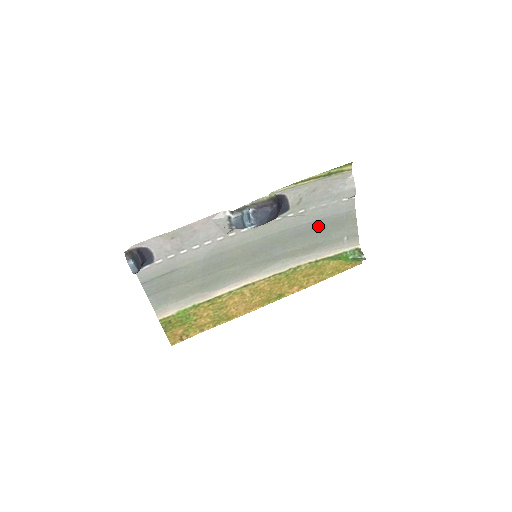
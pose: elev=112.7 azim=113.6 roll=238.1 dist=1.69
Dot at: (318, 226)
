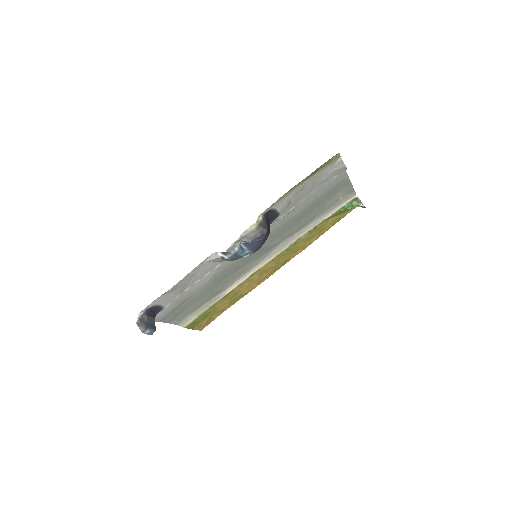
Dot at: (311, 206)
